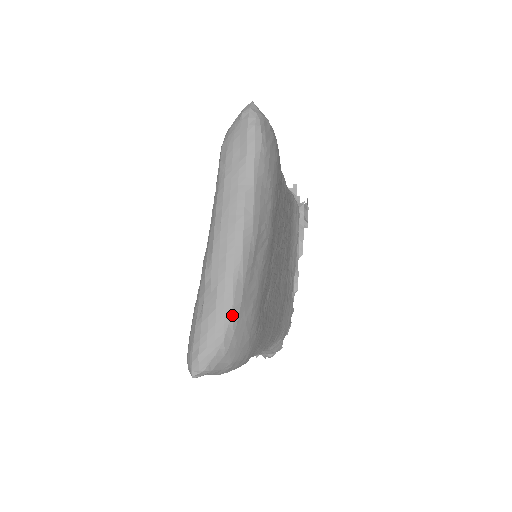
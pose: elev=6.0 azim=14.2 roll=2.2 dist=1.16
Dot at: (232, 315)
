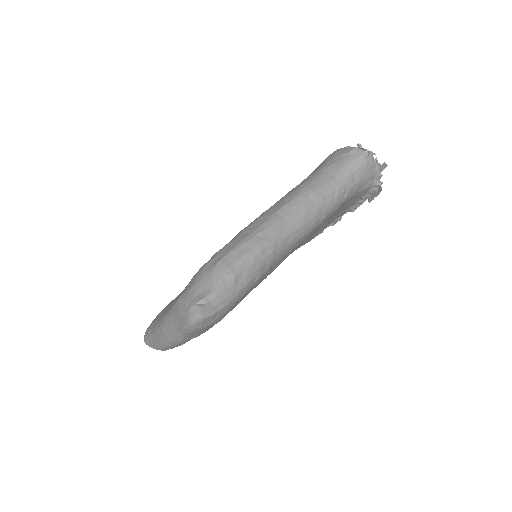
Dot at: (162, 350)
